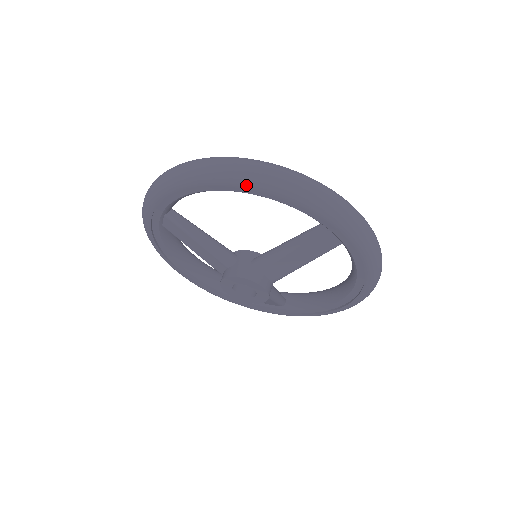
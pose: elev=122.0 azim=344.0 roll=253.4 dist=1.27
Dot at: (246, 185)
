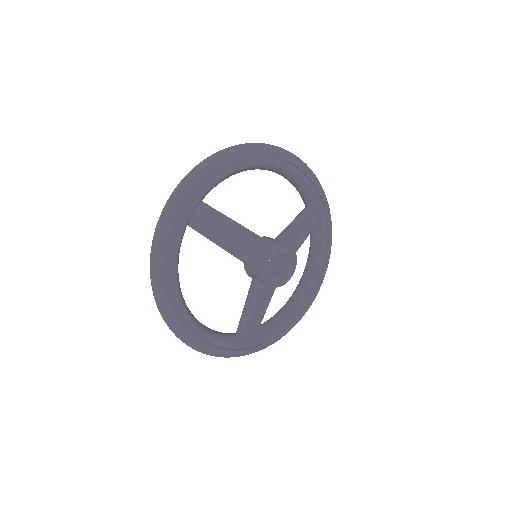
Dot at: (285, 157)
